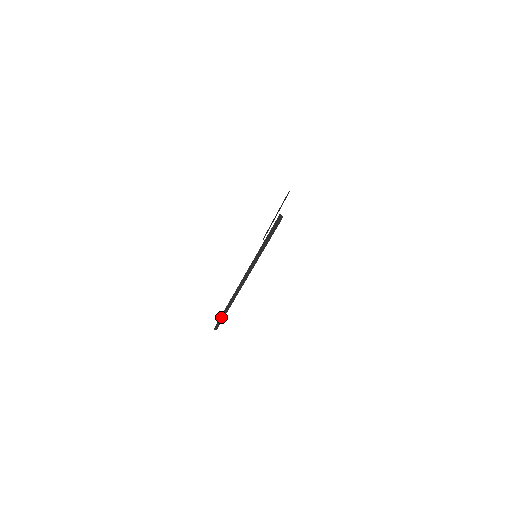
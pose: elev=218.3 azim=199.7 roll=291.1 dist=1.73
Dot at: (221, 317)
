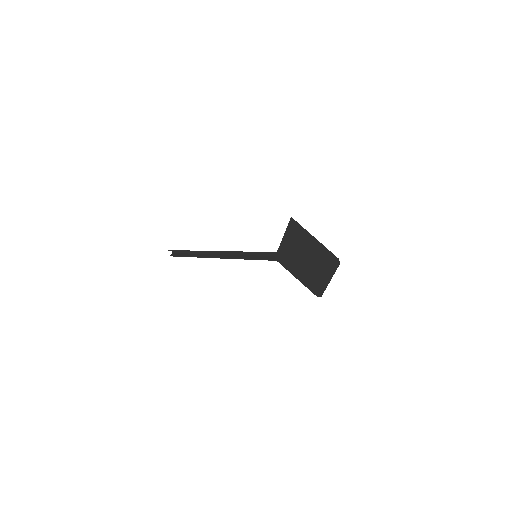
Dot at: (184, 255)
